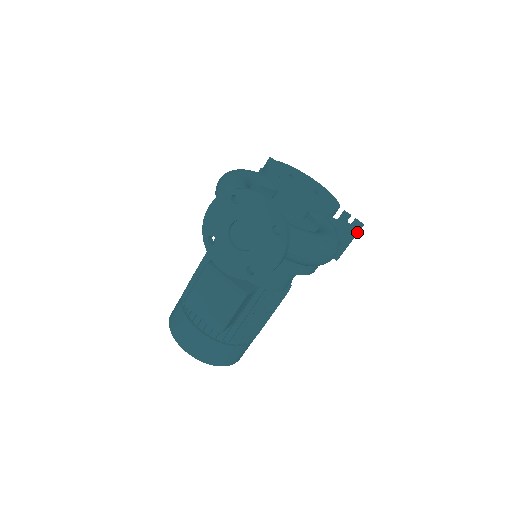
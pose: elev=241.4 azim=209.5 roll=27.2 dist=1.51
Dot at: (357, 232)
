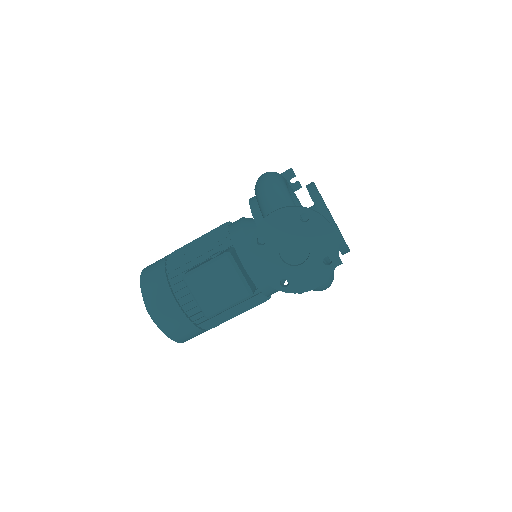
Dot at: occluded
